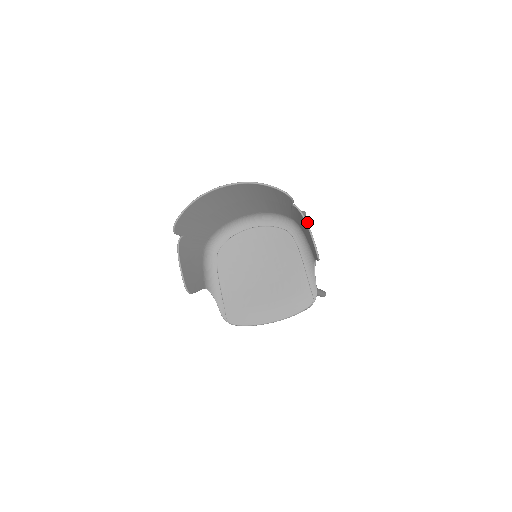
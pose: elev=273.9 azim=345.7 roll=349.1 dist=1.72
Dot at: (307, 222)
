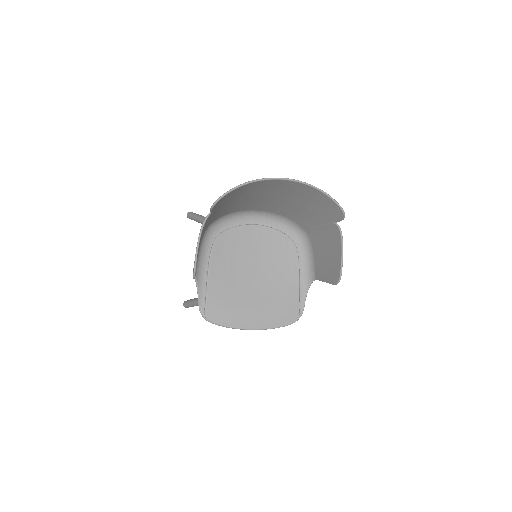
Dot at: occluded
